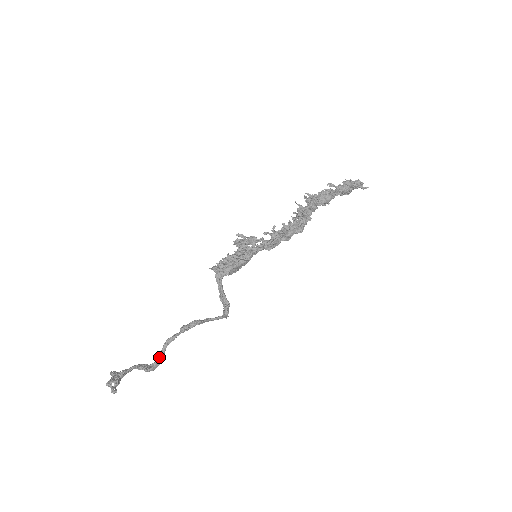
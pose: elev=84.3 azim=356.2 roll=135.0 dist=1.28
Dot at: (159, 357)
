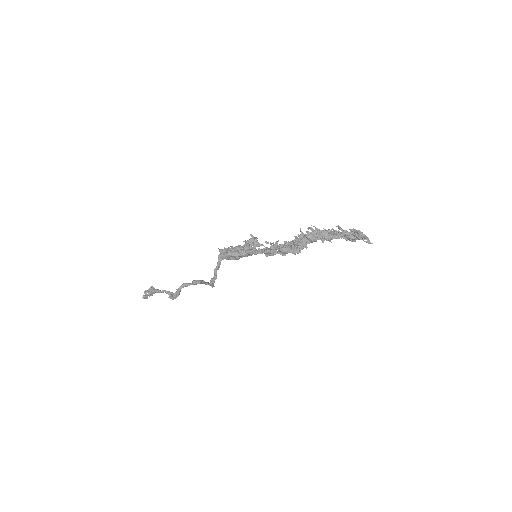
Dot at: (176, 292)
